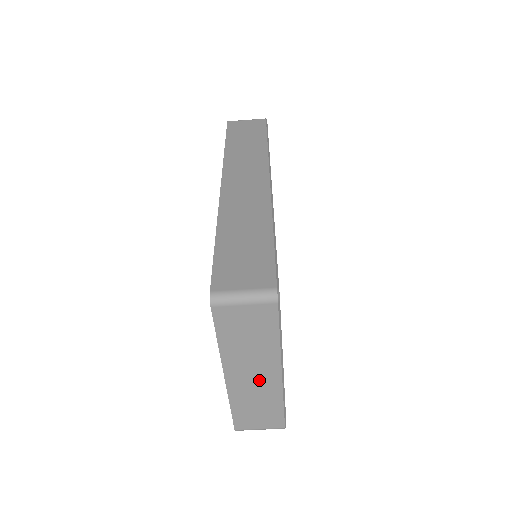
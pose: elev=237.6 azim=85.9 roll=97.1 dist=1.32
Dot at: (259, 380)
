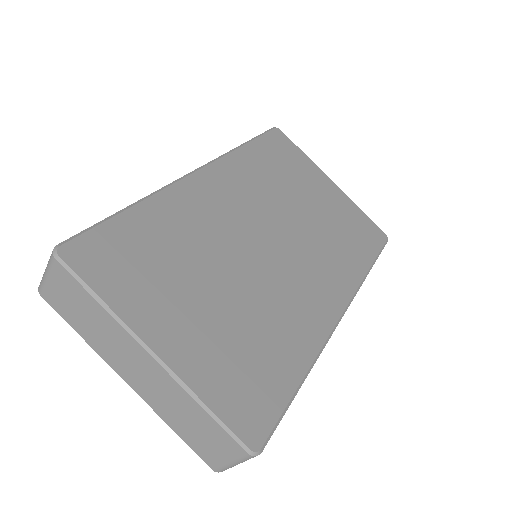
Dot at: (147, 374)
